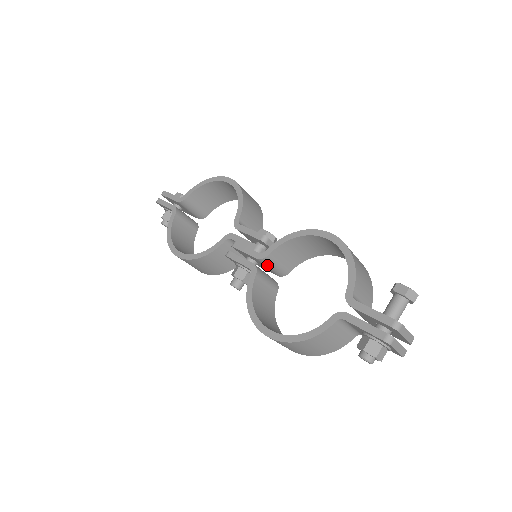
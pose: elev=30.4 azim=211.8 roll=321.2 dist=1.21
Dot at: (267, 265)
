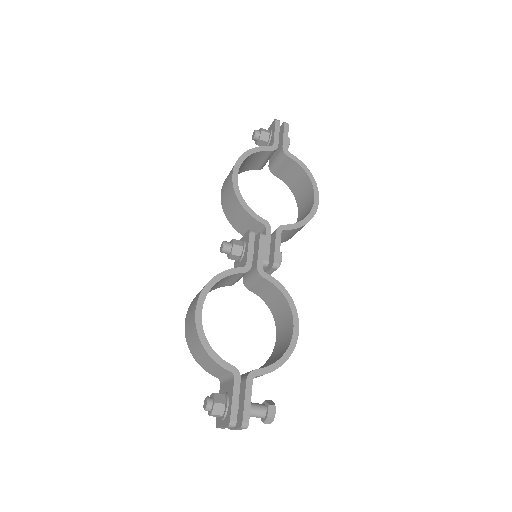
Dot at: (253, 274)
